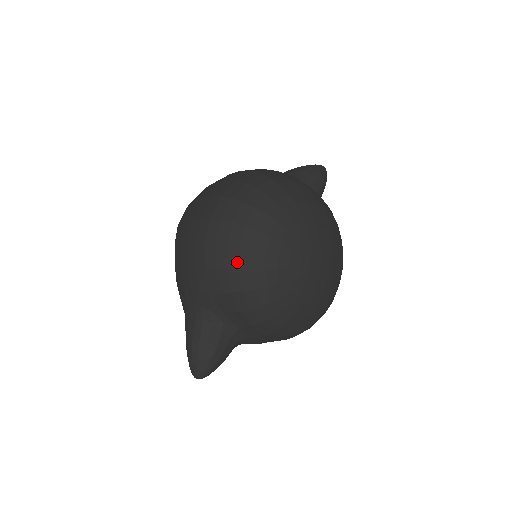
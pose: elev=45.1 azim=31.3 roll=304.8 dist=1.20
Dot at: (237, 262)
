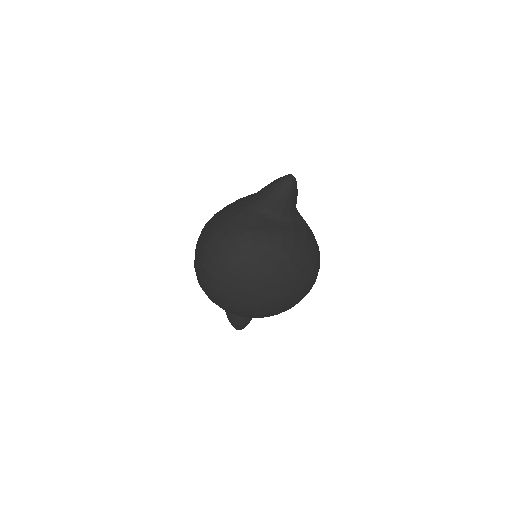
Dot at: (216, 302)
